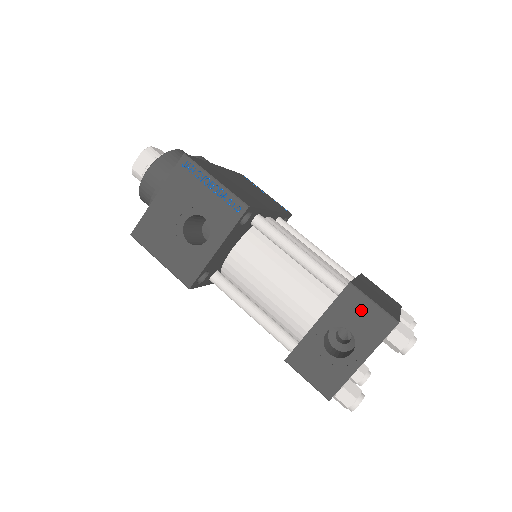
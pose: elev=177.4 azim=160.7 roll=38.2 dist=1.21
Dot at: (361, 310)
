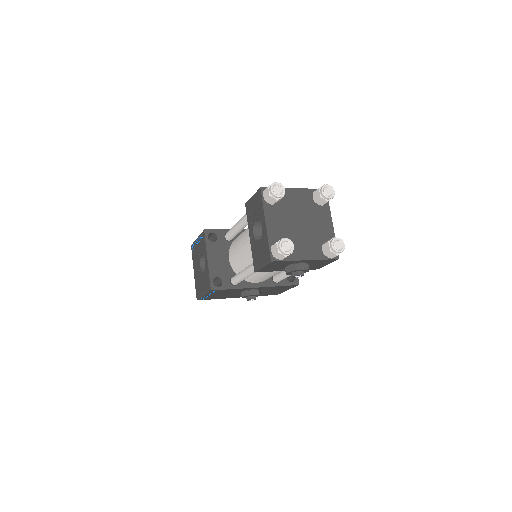
Dot at: (252, 206)
